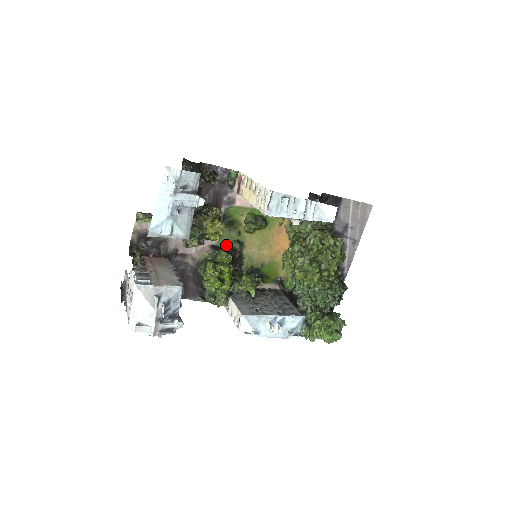
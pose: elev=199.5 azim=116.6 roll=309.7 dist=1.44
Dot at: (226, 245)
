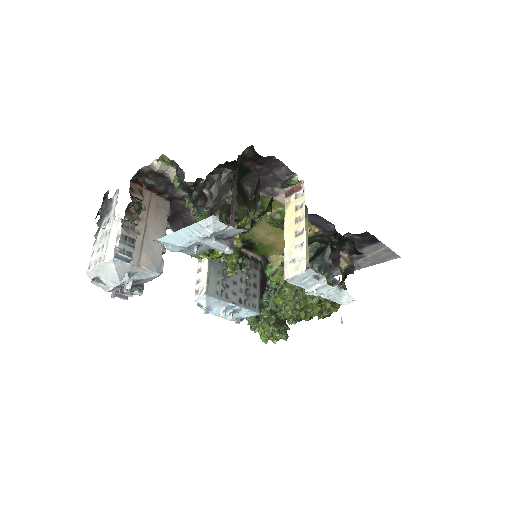
Dot at: occluded
